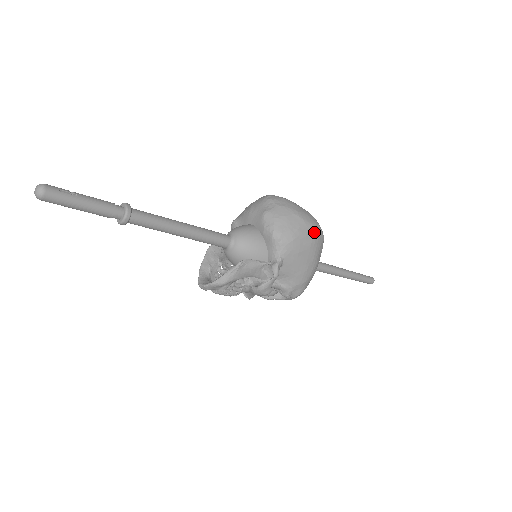
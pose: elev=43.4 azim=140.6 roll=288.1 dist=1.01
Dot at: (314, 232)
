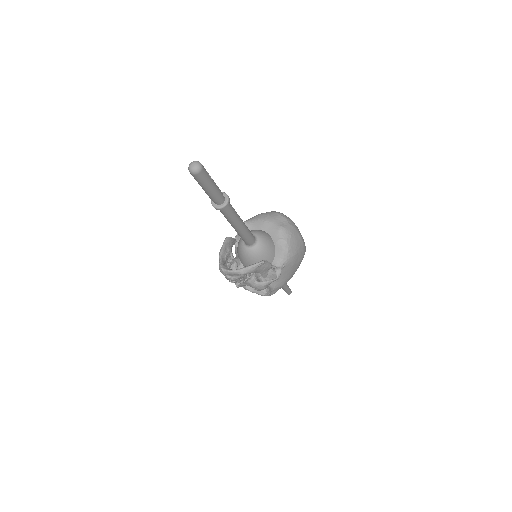
Dot at: (304, 252)
